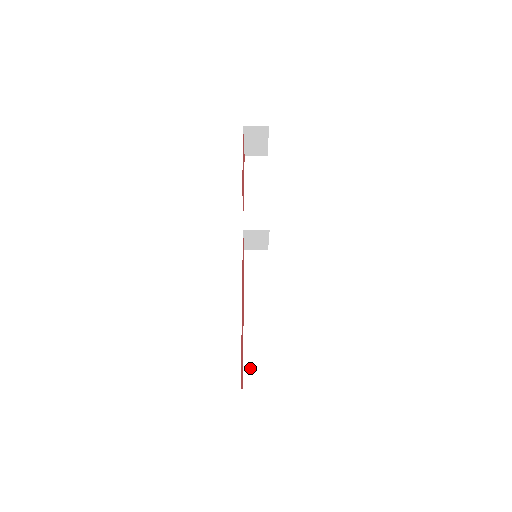
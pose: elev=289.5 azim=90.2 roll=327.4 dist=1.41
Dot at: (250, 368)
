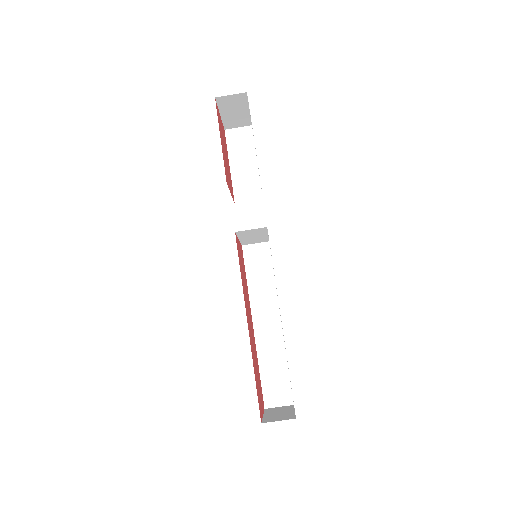
Dot at: (269, 384)
